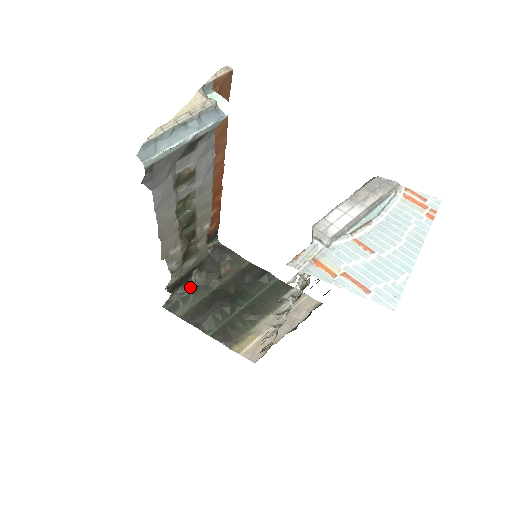
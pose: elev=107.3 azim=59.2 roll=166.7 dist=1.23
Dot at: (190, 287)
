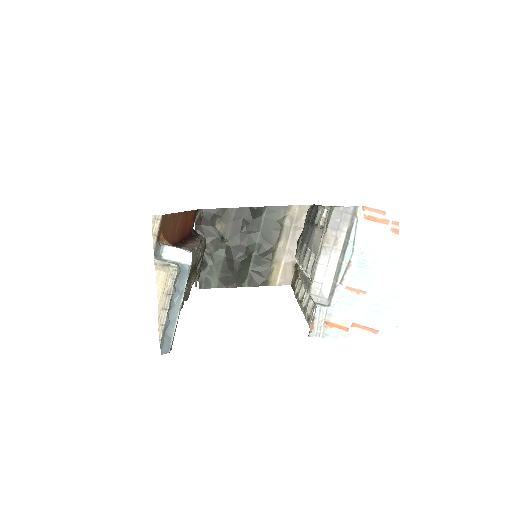
Dot at: (207, 261)
